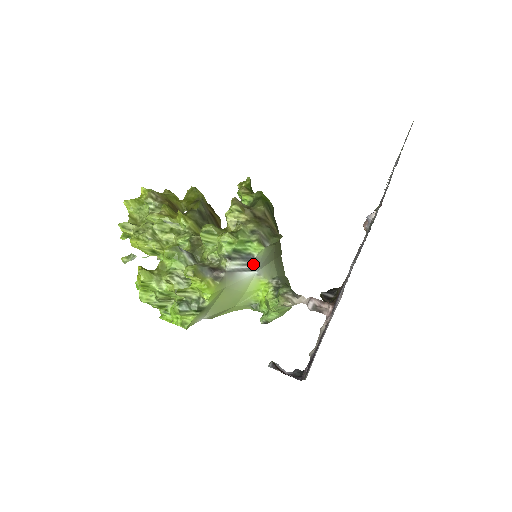
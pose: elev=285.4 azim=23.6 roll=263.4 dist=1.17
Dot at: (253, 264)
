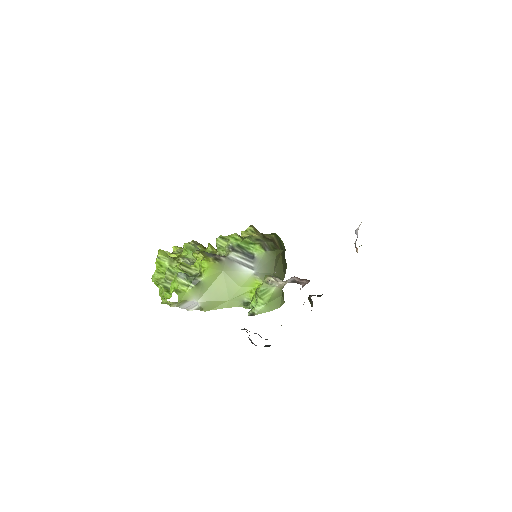
Dot at: (252, 262)
